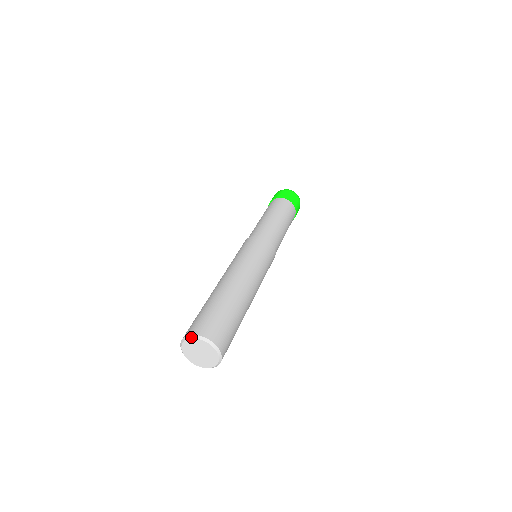
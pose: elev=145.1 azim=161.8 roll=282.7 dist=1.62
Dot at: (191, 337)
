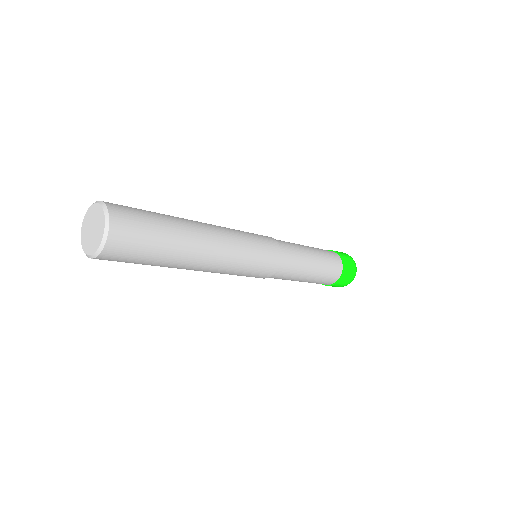
Dot at: (82, 226)
